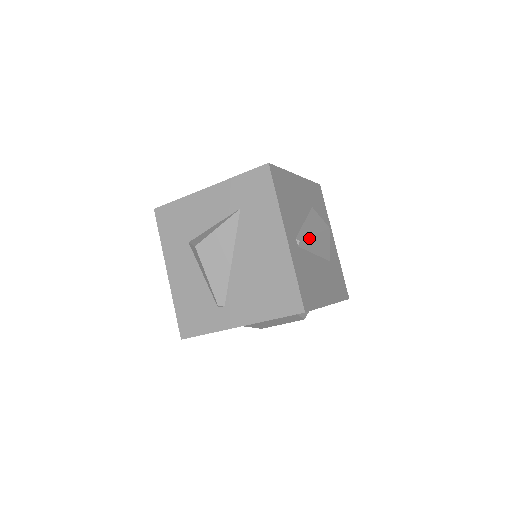
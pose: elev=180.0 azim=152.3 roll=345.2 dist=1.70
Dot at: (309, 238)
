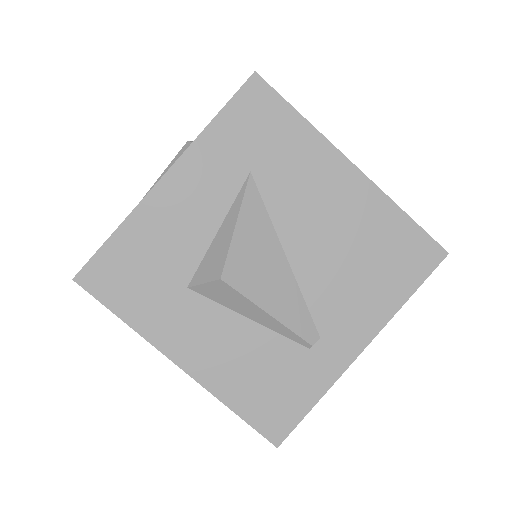
Dot at: occluded
